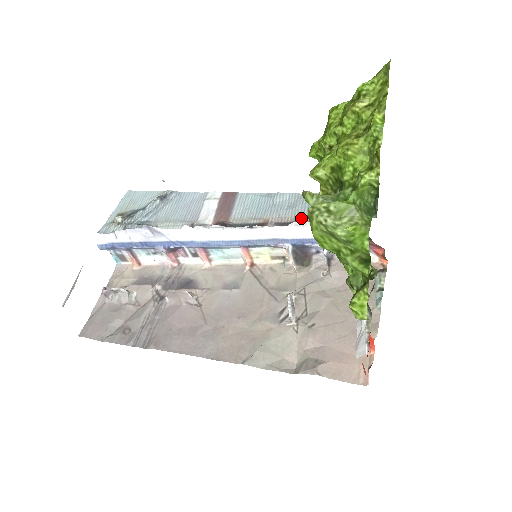
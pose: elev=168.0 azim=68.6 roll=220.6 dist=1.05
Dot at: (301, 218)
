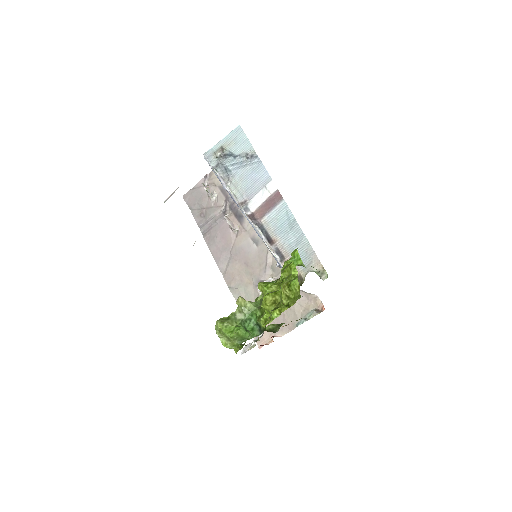
Dot at: occluded
